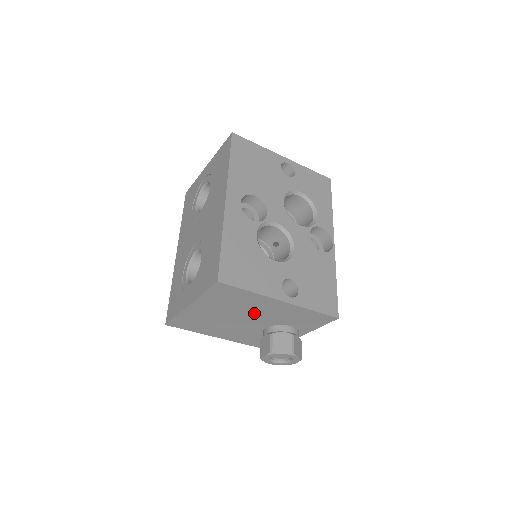
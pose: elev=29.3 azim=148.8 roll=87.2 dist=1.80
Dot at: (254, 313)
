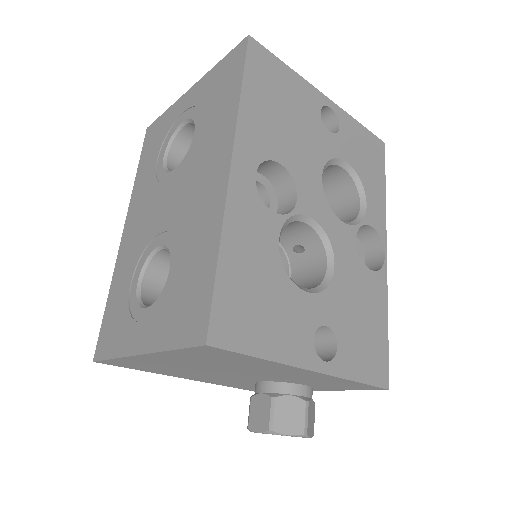
Dot at: (253, 372)
